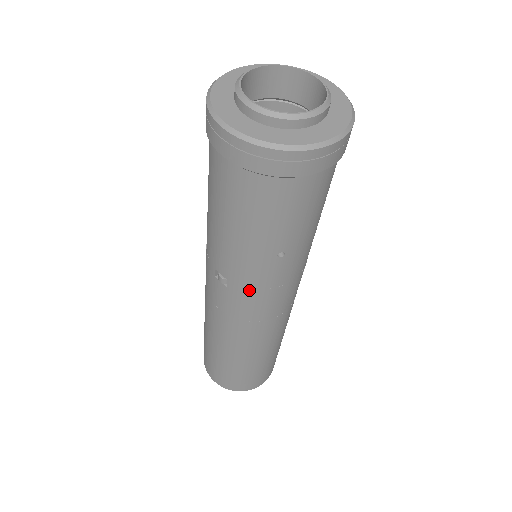
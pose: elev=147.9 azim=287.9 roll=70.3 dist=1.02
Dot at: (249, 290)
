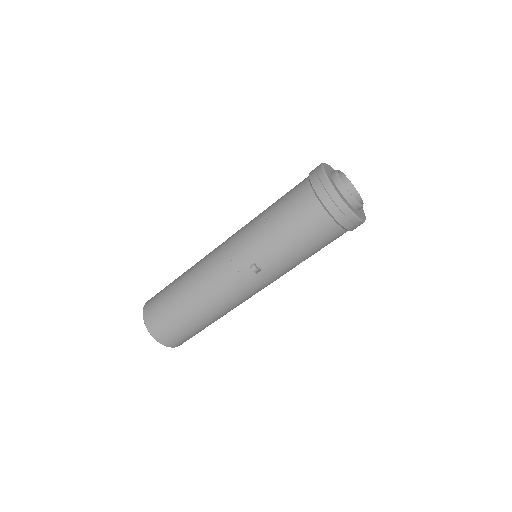
Dot at: (269, 278)
